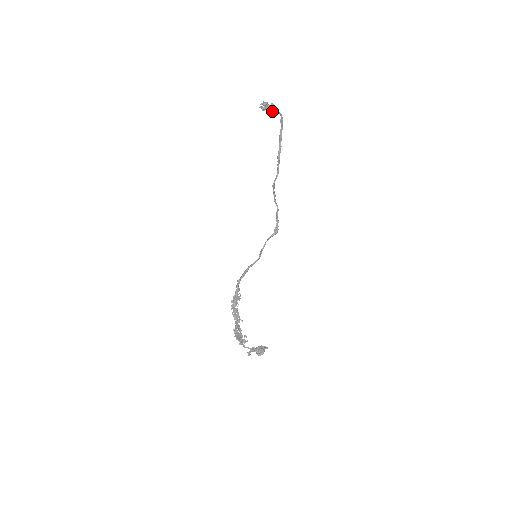
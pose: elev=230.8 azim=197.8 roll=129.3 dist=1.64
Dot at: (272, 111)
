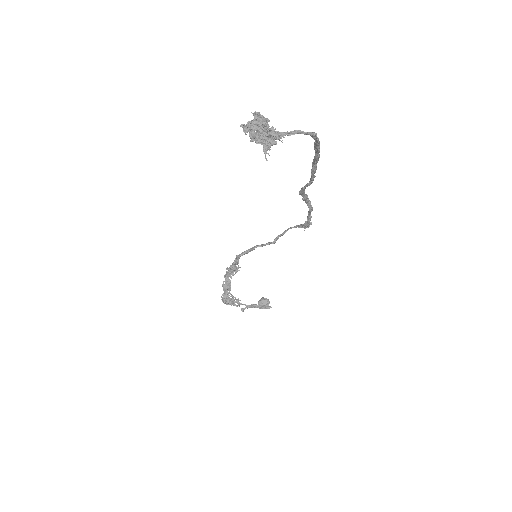
Dot at: (267, 149)
